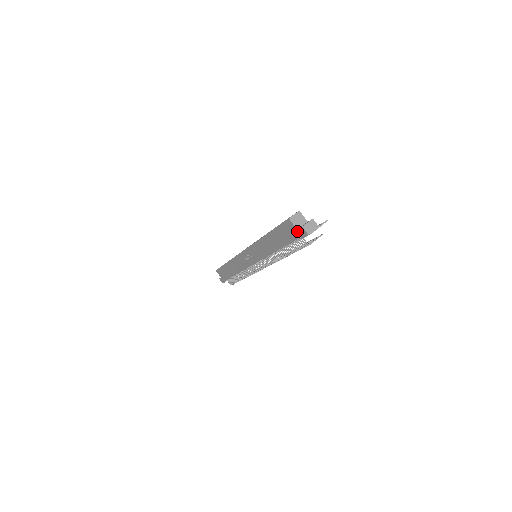
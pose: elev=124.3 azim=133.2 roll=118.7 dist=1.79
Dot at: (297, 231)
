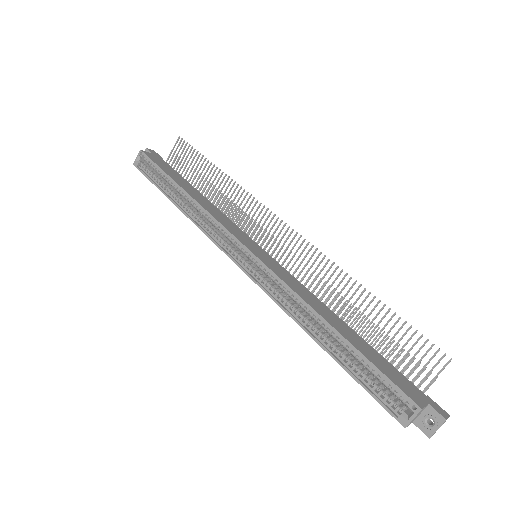
Dot at: occluded
